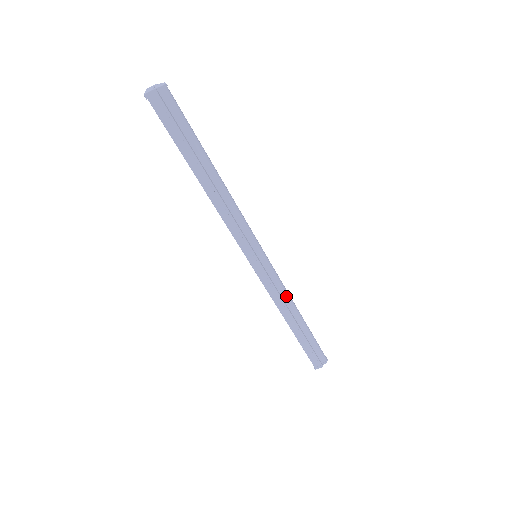
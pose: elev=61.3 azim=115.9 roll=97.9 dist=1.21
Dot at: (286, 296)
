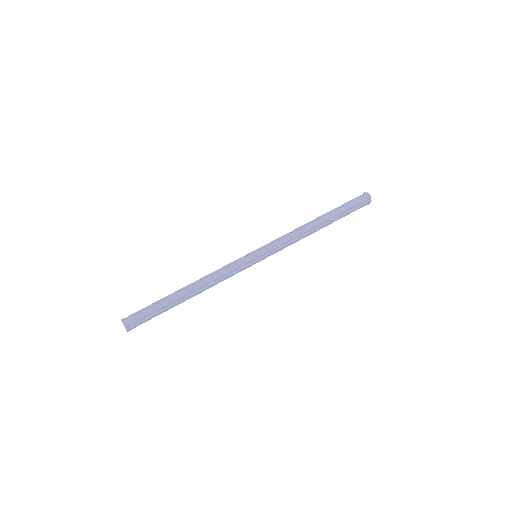
Dot at: (297, 236)
